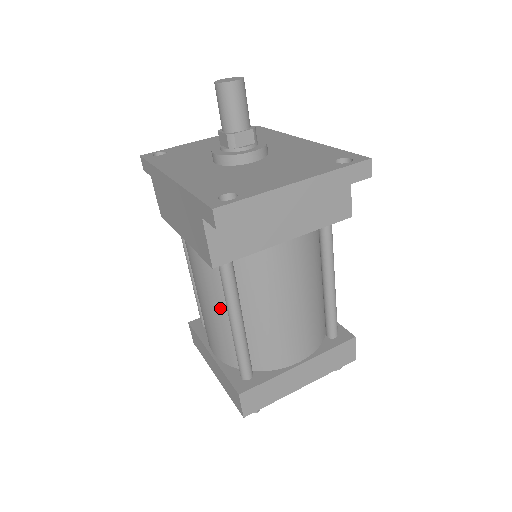
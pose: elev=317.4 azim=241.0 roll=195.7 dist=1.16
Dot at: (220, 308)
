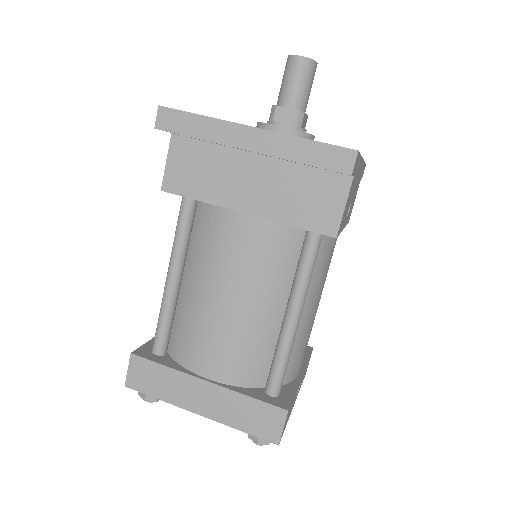
Dot at: occluded
